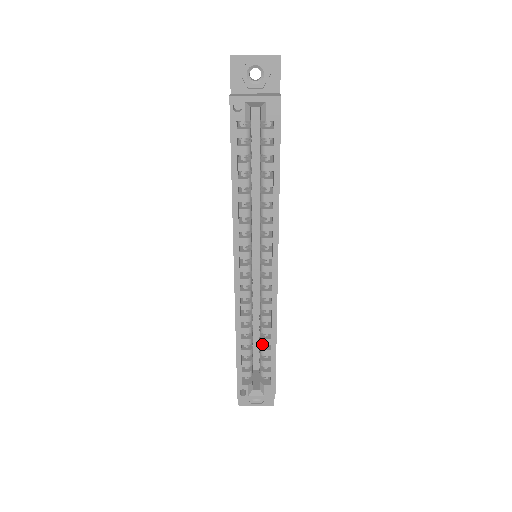
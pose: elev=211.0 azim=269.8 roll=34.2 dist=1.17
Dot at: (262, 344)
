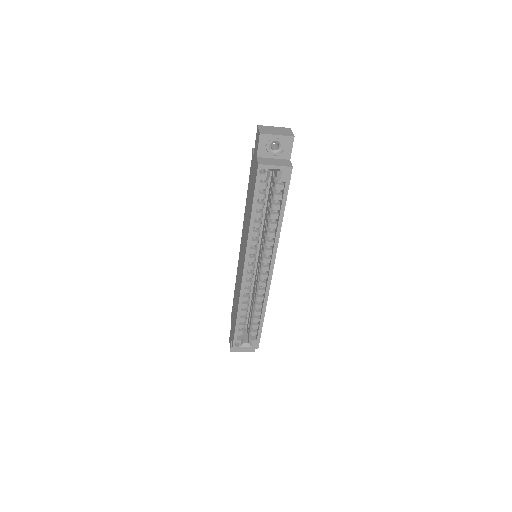
Dot at: (254, 314)
